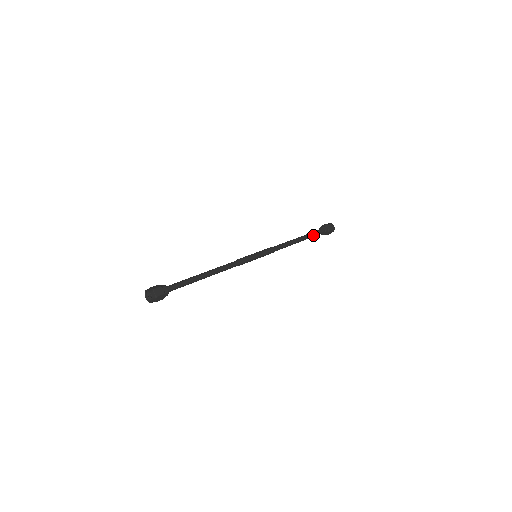
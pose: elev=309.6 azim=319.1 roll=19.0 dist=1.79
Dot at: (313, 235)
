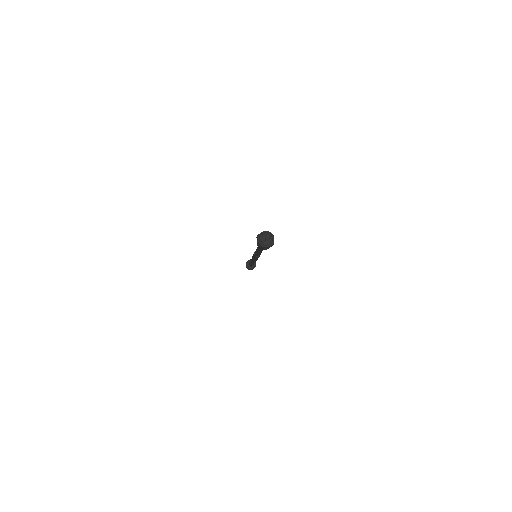
Dot at: occluded
